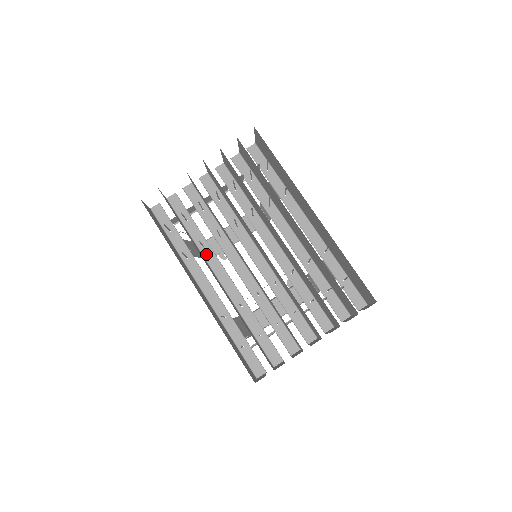
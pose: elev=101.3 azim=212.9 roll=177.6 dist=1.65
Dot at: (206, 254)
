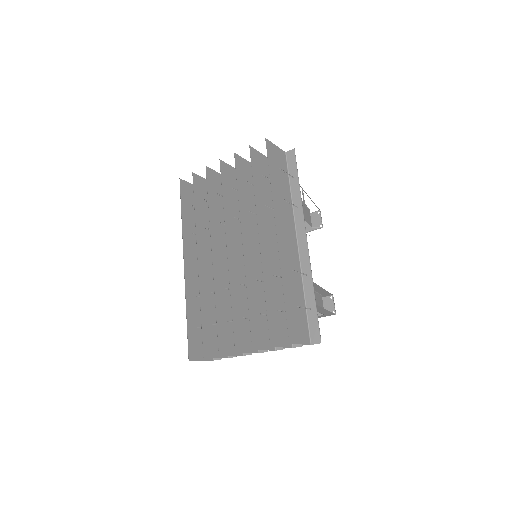
Dot at: occluded
